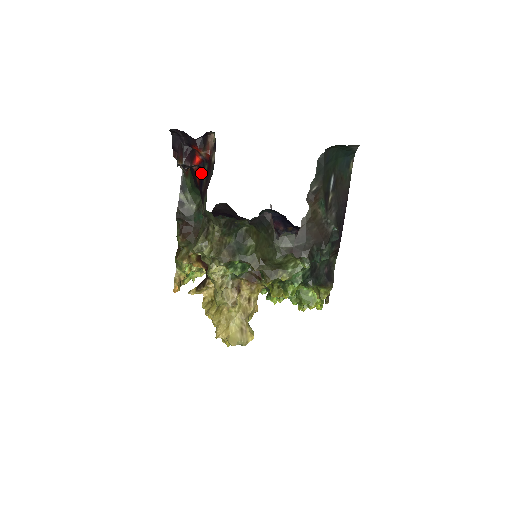
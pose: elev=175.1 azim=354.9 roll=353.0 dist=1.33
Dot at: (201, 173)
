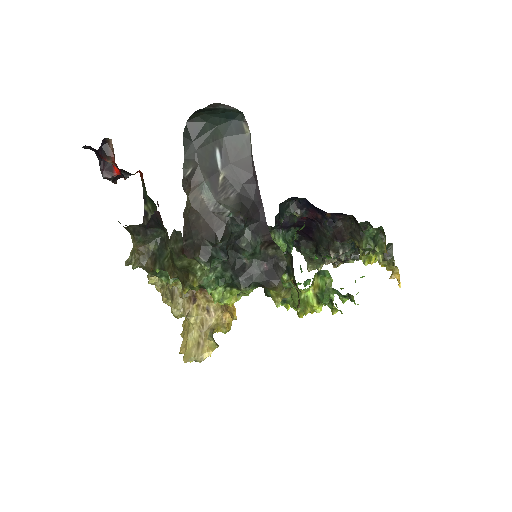
Dot at: occluded
